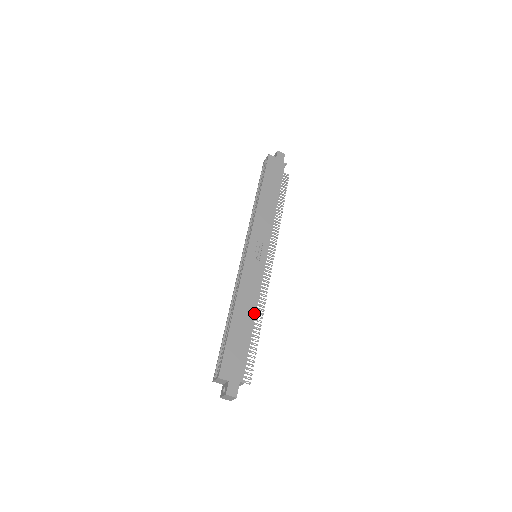
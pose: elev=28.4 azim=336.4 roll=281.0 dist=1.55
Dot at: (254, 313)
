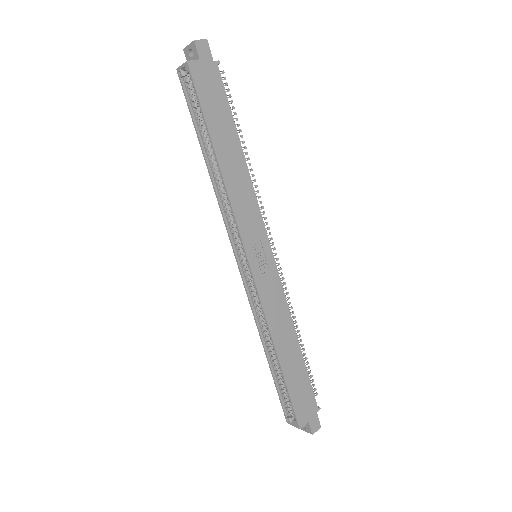
Dot at: (295, 336)
